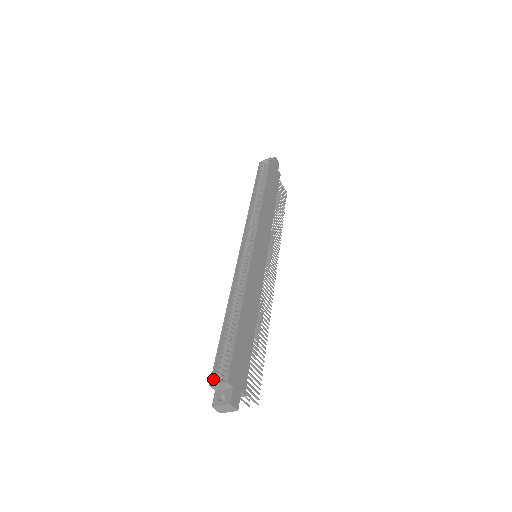
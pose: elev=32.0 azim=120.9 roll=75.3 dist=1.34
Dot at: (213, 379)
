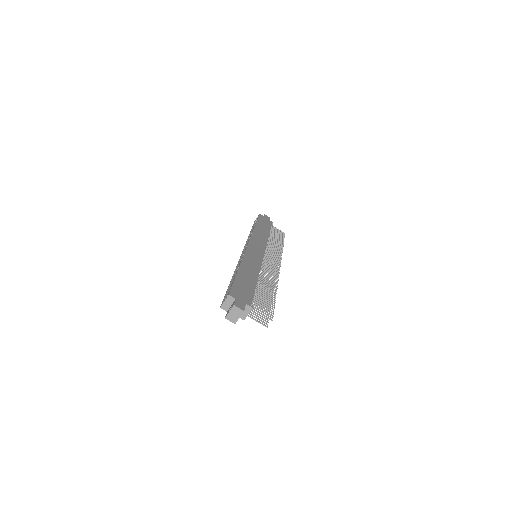
Dot at: (222, 303)
